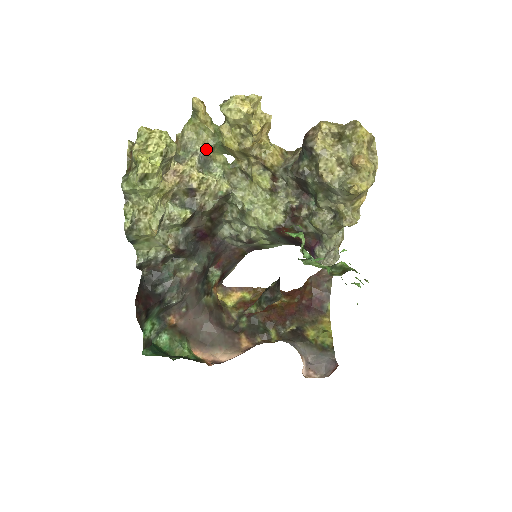
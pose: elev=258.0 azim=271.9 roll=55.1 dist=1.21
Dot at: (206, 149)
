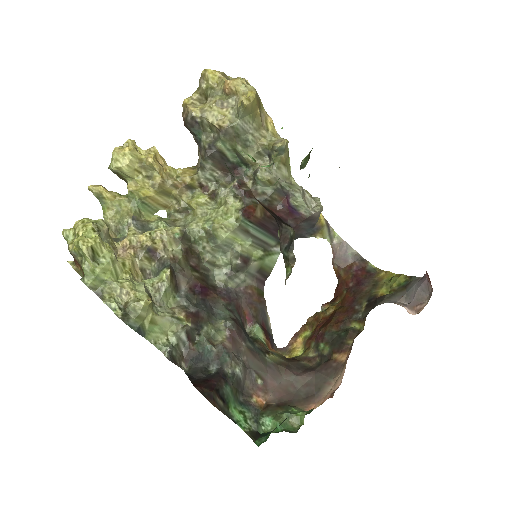
Dot at: (134, 217)
